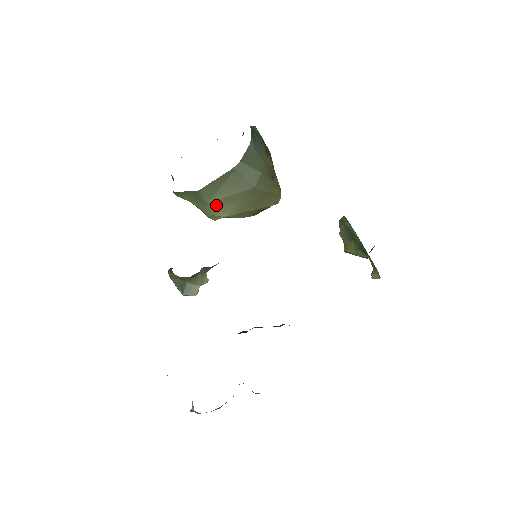
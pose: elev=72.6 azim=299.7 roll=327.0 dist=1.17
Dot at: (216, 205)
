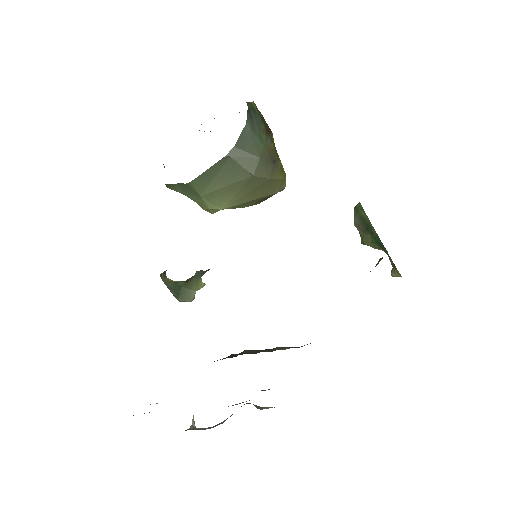
Dot at: (211, 197)
